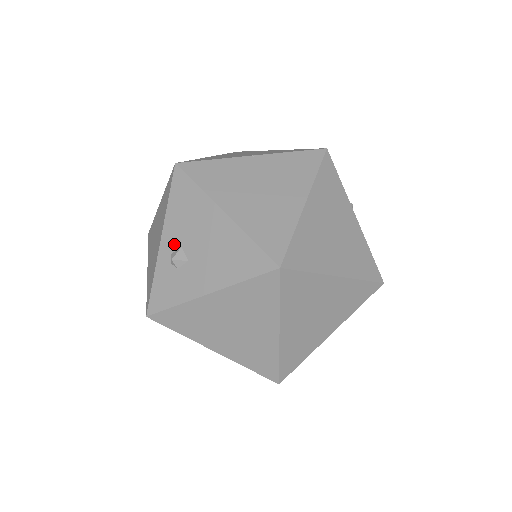
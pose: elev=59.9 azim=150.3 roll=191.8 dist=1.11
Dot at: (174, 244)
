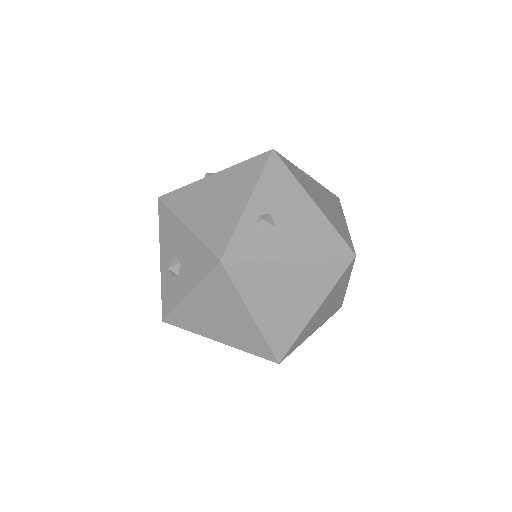
Dot at: (263, 209)
